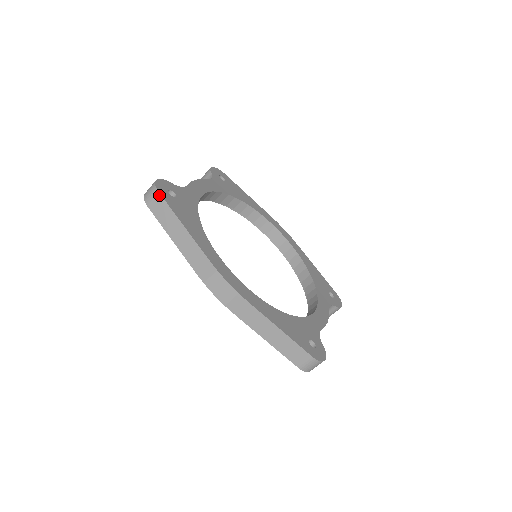
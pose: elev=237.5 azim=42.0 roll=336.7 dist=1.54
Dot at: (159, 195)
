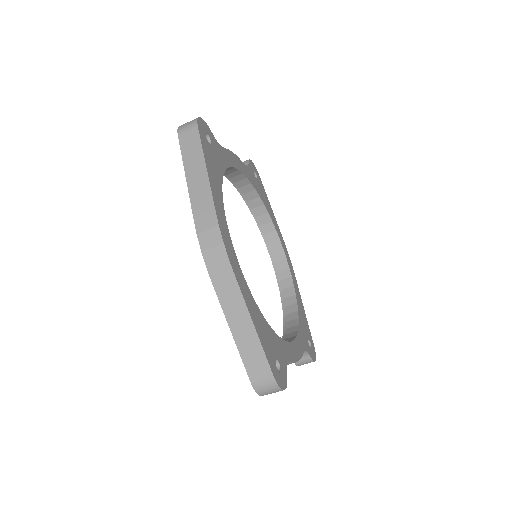
Dot at: (196, 129)
